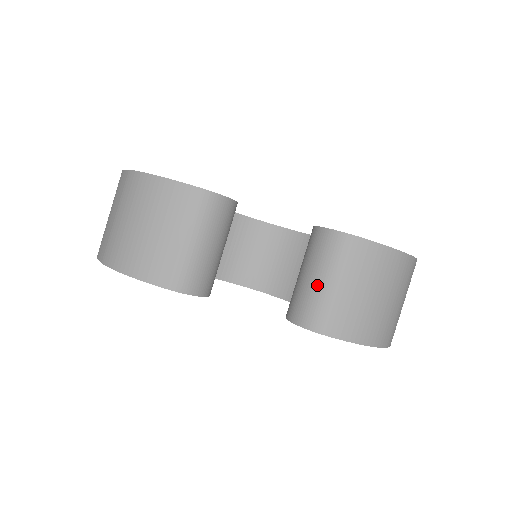
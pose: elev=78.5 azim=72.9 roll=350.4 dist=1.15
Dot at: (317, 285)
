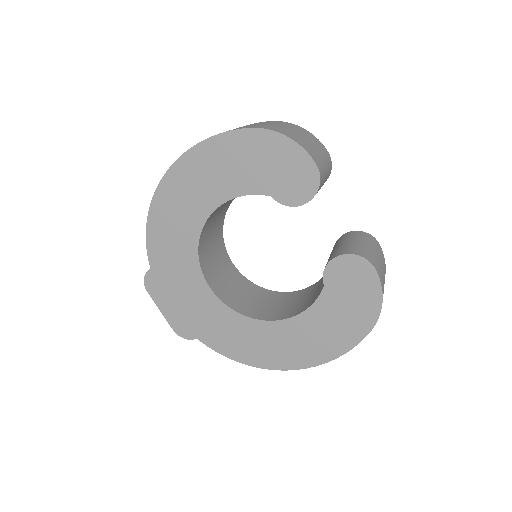
Dot at: (365, 245)
